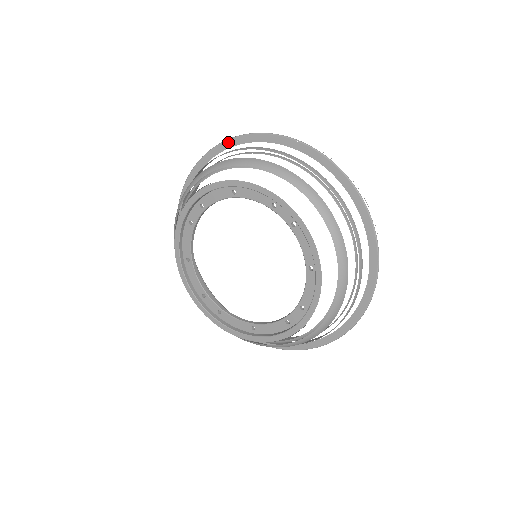
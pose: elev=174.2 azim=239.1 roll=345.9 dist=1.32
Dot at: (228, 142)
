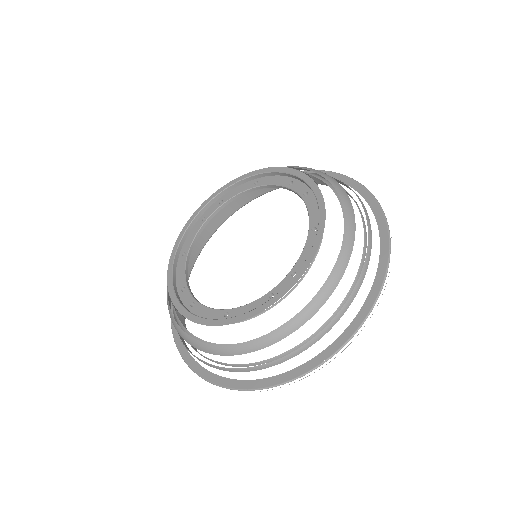
Dot at: occluded
